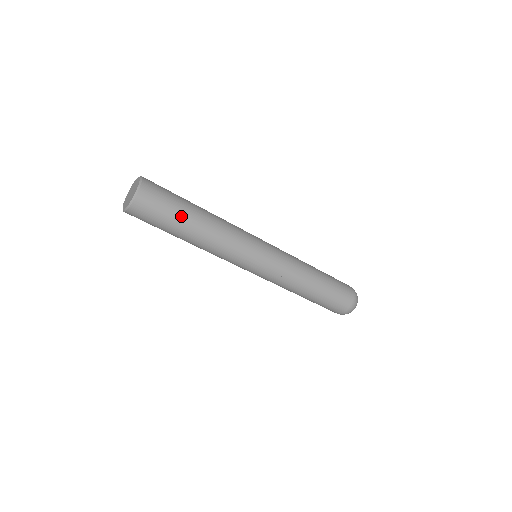
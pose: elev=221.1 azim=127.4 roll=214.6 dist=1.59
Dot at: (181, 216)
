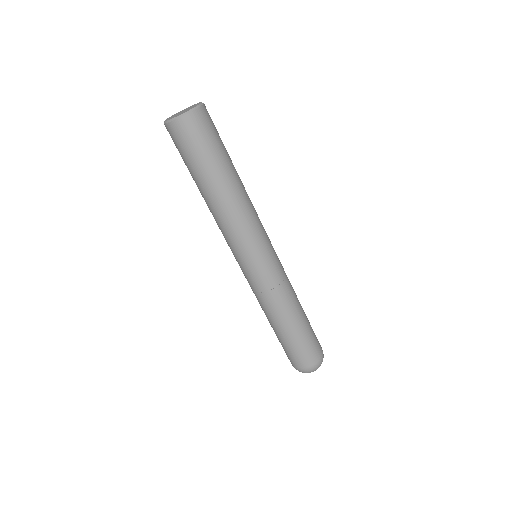
Dot at: (211, 167)
